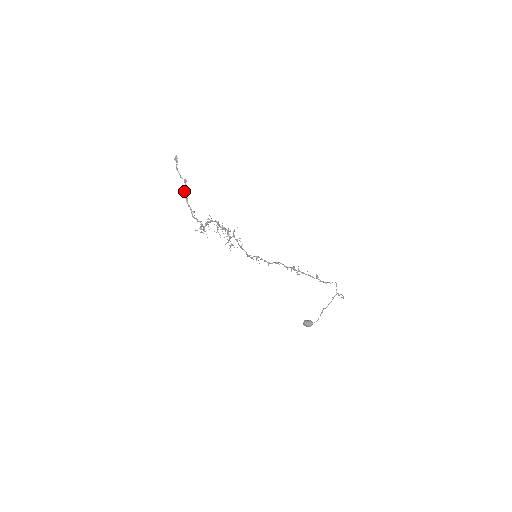
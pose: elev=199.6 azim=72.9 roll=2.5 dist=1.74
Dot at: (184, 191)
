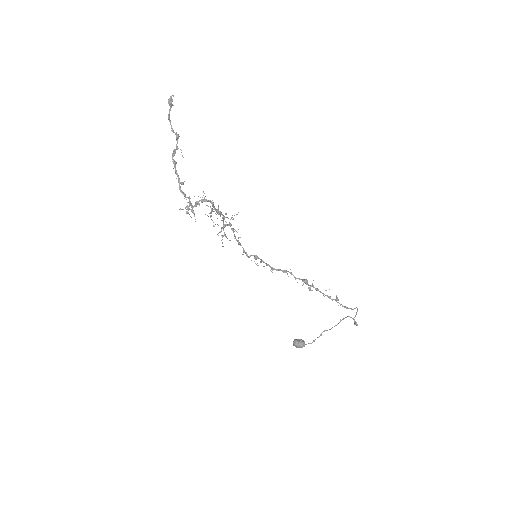
Dot at: (173, 151)
